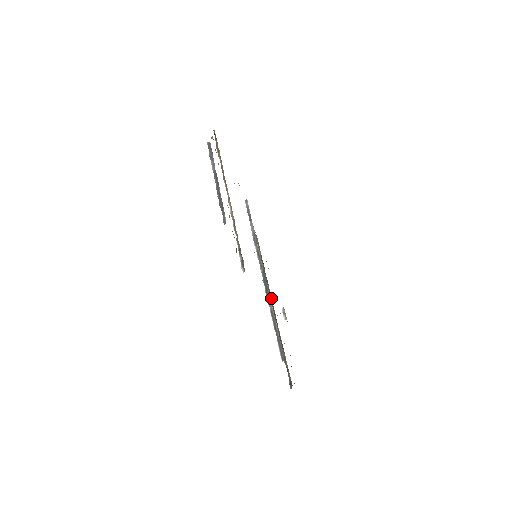
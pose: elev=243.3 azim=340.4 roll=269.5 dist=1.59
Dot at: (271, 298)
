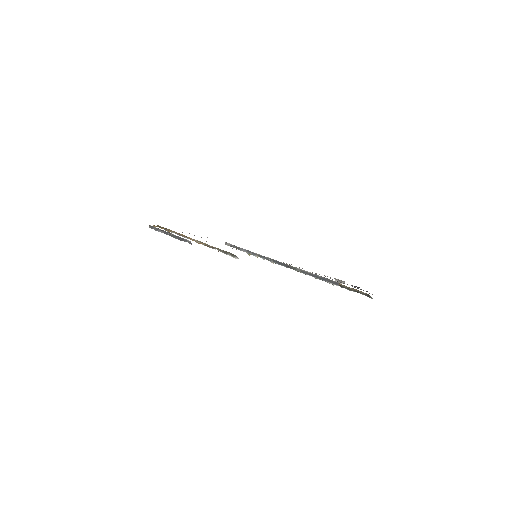
Dot at: occluded
